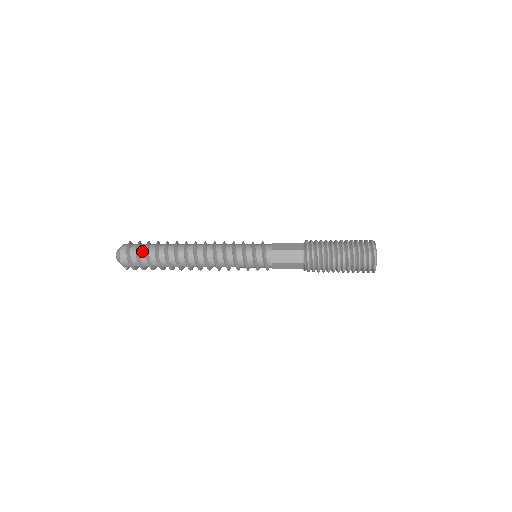
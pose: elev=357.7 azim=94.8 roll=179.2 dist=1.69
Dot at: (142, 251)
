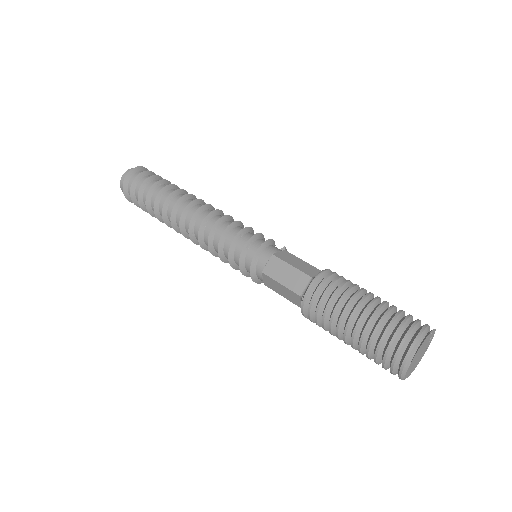
Dot at: (137, 195)
